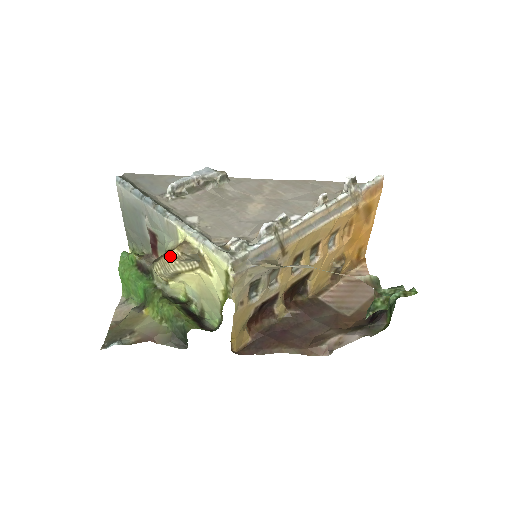
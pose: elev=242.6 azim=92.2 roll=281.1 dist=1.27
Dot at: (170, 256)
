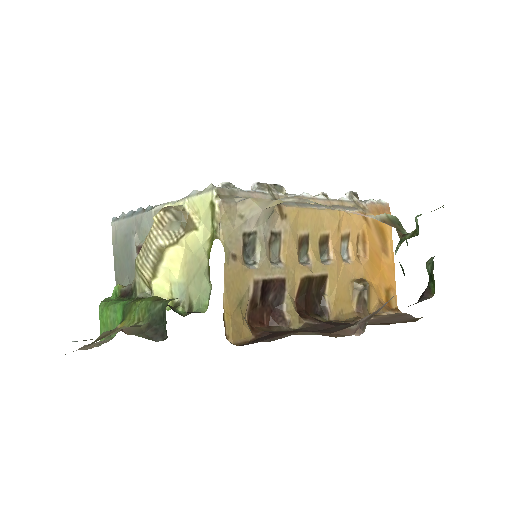
Dot at: (152, 225)
